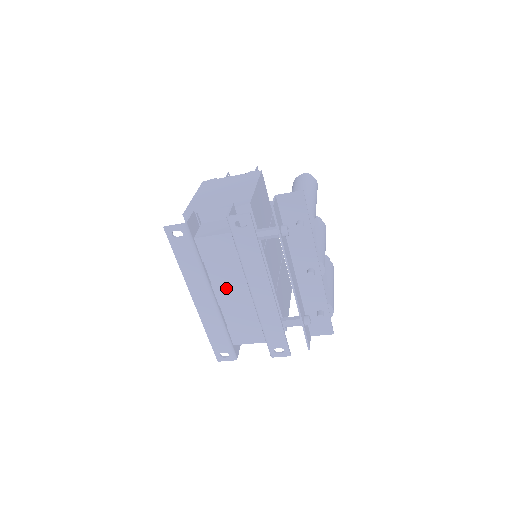
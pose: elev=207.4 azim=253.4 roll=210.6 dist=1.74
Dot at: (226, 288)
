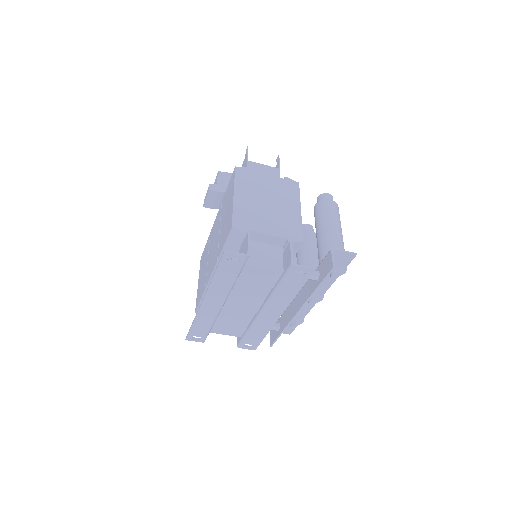
Dot at: (240, 301)
